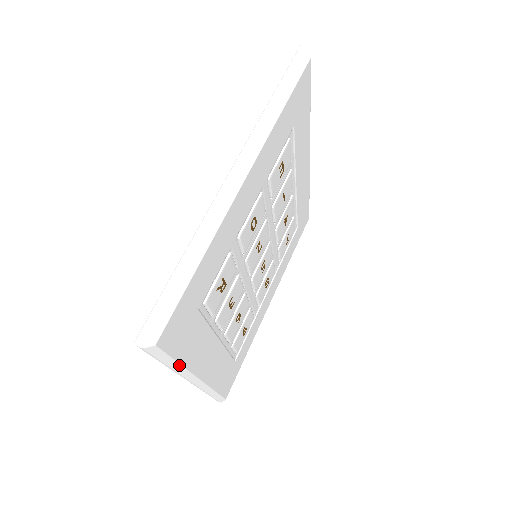
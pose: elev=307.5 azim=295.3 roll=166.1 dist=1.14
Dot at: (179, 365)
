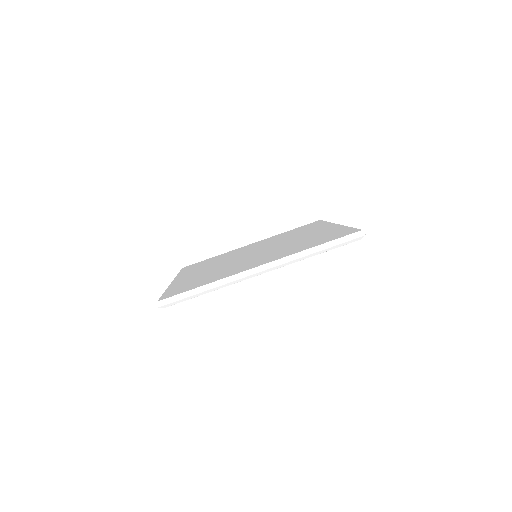
Dot at: occluded
